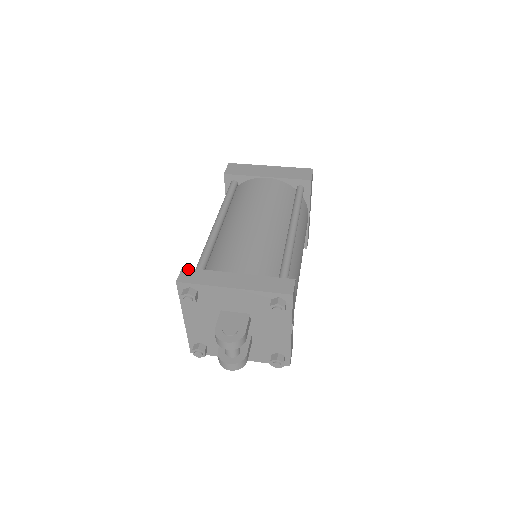
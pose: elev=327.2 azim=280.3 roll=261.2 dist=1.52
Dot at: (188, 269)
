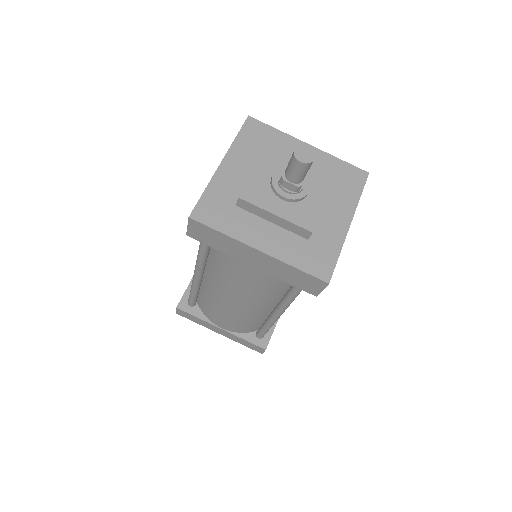
Dot at: (181, 311)
